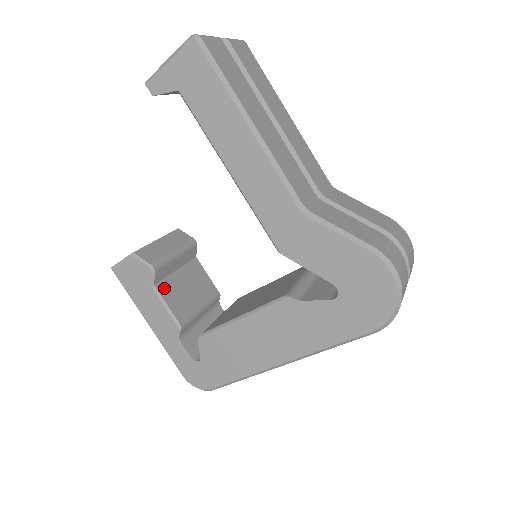
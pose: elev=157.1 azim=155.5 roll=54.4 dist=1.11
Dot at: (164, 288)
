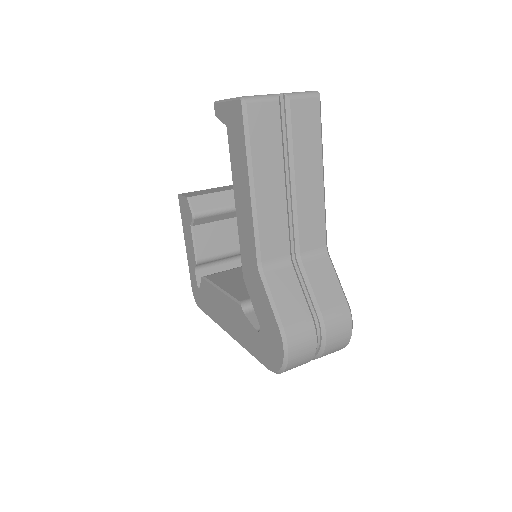
Dot at: (200, 231)
